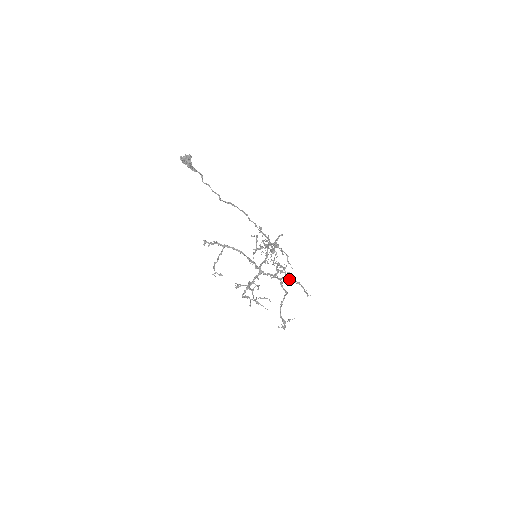
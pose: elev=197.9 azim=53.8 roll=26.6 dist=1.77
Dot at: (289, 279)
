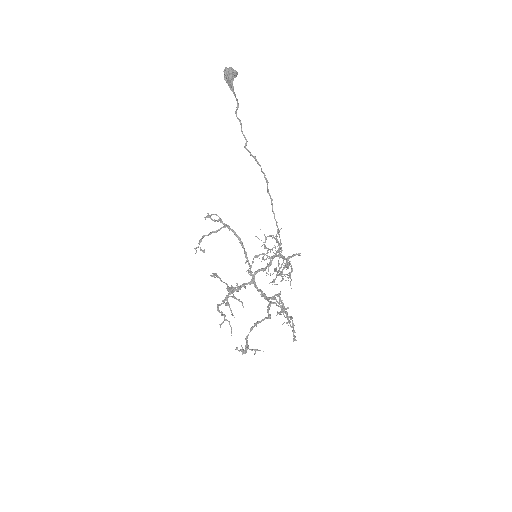
Dot at: (281, 307)
